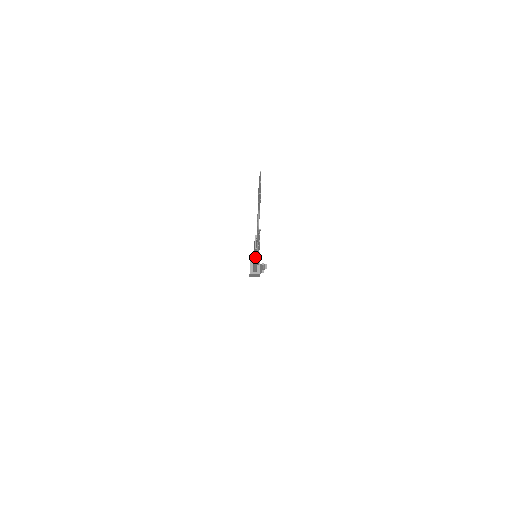
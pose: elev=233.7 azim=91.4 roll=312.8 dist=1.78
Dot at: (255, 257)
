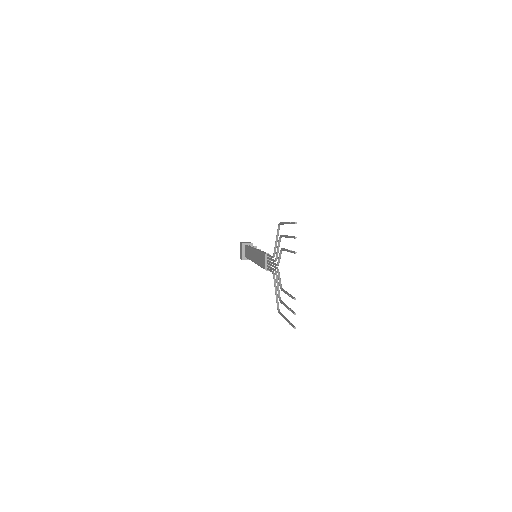
Dot at: occluded
